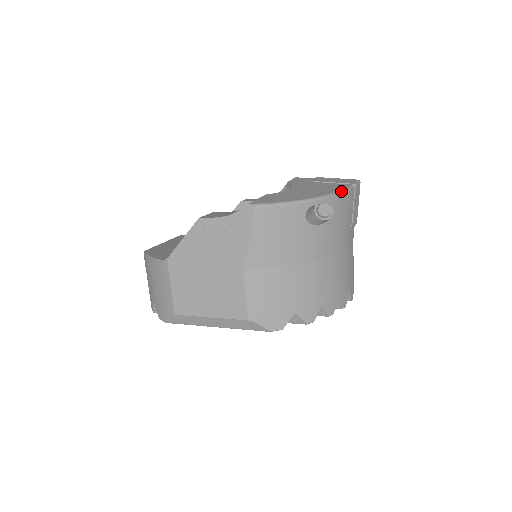
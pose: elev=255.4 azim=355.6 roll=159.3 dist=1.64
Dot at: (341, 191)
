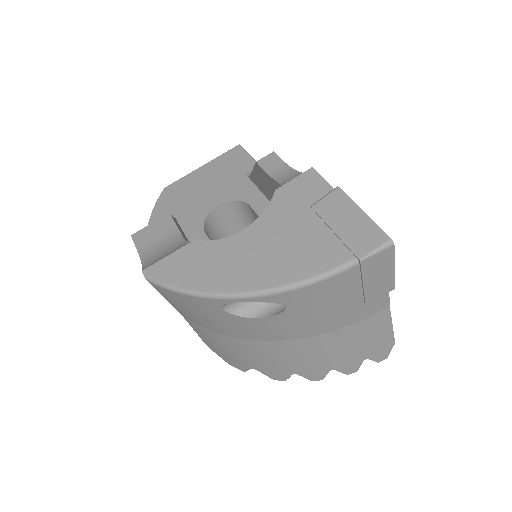
Dot at: (301, 283)
